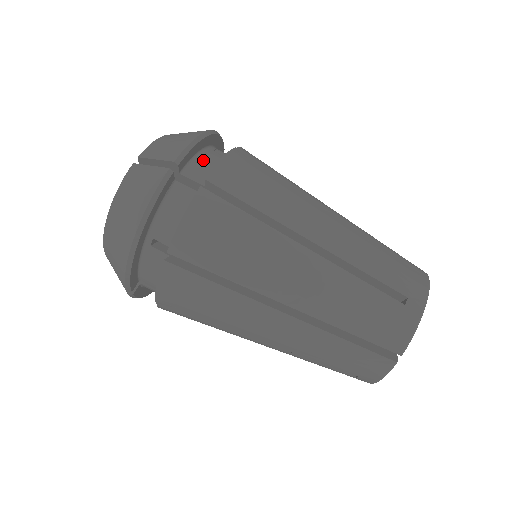
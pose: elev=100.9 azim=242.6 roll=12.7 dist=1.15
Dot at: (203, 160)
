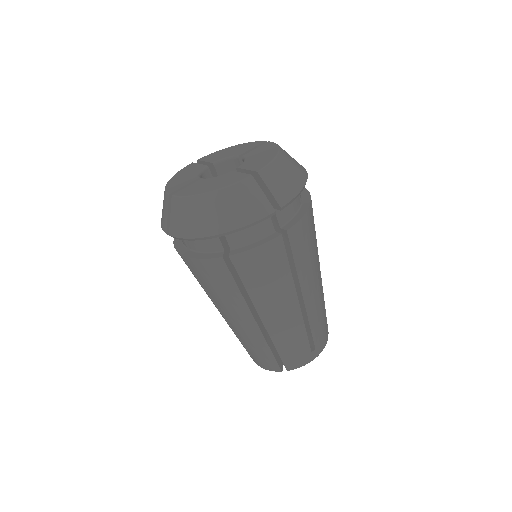
Dot at: (291, 203)
